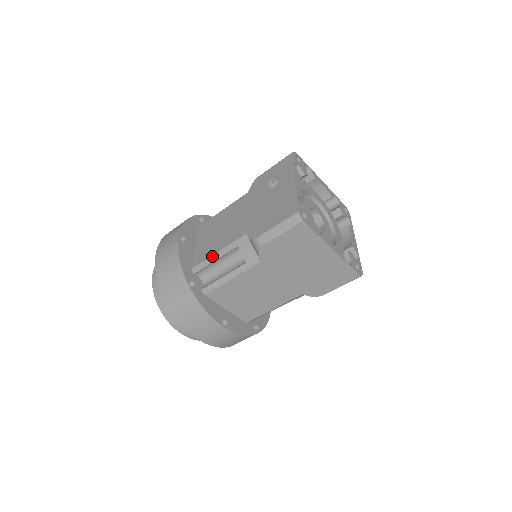
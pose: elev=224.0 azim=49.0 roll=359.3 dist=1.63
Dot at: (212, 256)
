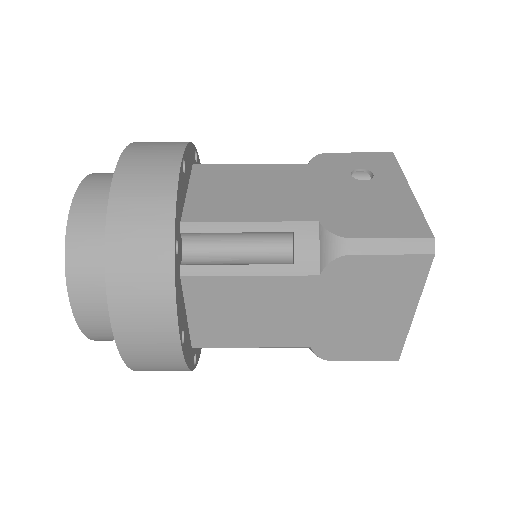
Dot at: (235, 222)
